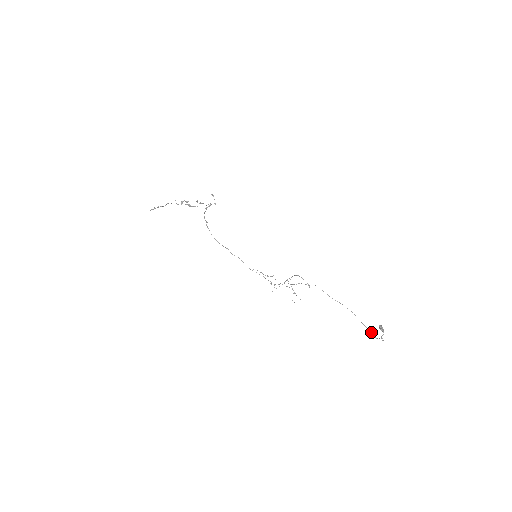
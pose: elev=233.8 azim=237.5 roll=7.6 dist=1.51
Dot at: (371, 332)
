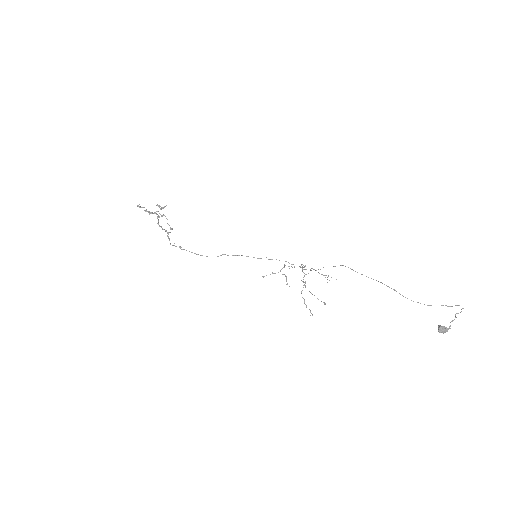
Dot at: occluded
